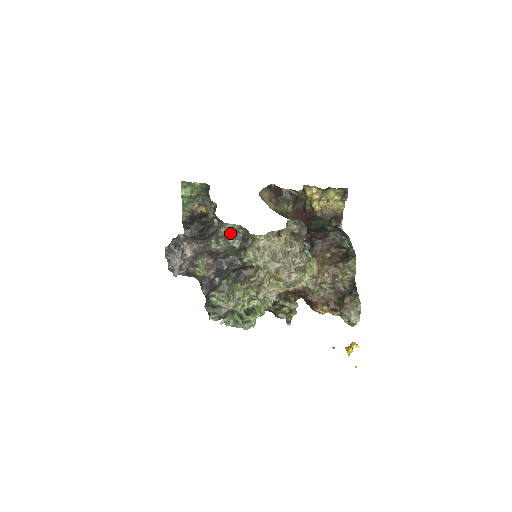
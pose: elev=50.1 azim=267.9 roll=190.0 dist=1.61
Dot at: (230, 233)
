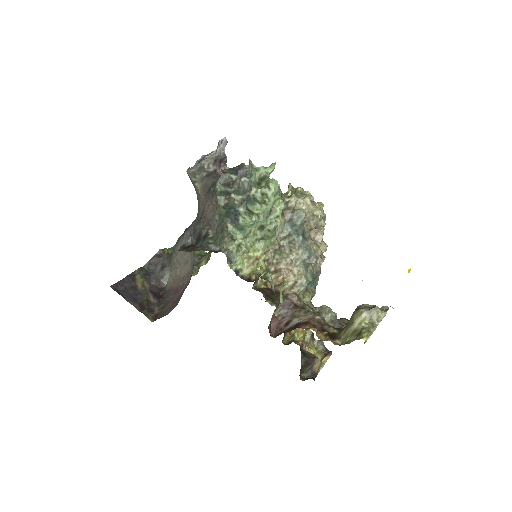
Dot at: occluded
